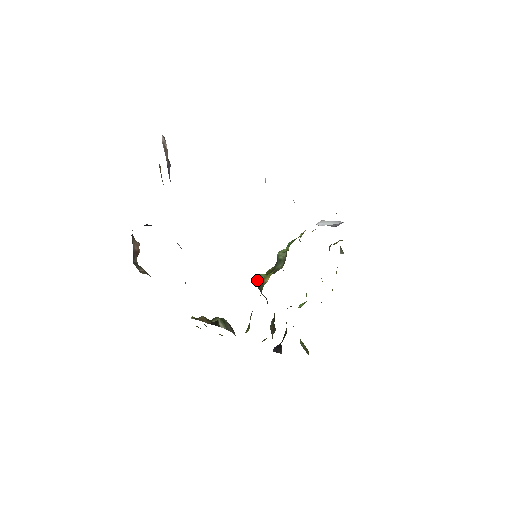
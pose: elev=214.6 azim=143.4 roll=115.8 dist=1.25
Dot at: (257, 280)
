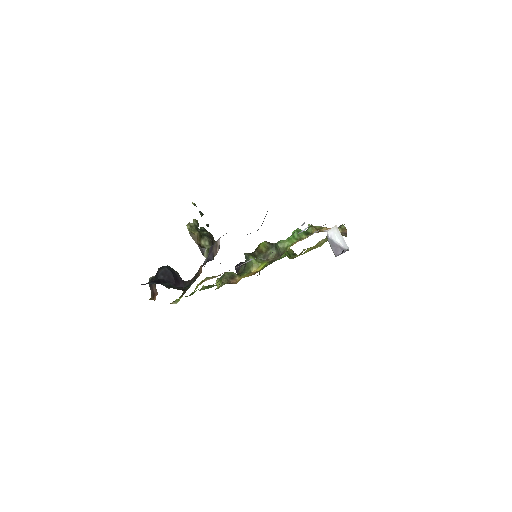
Dot at: (248, 260)
